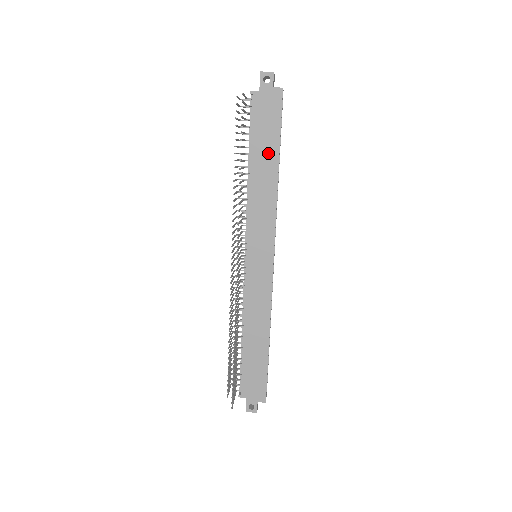
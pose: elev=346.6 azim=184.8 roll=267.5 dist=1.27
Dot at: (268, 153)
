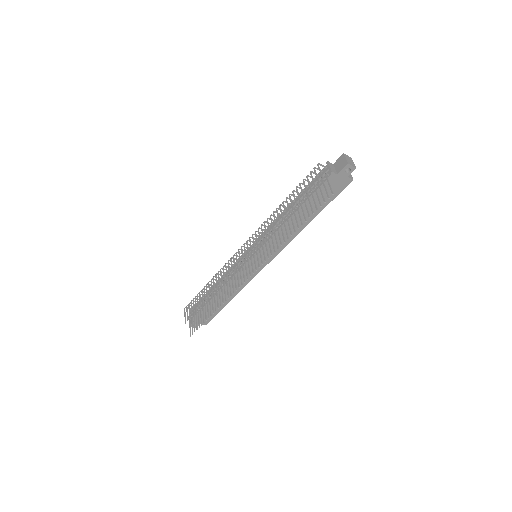
Dot at: occluded
